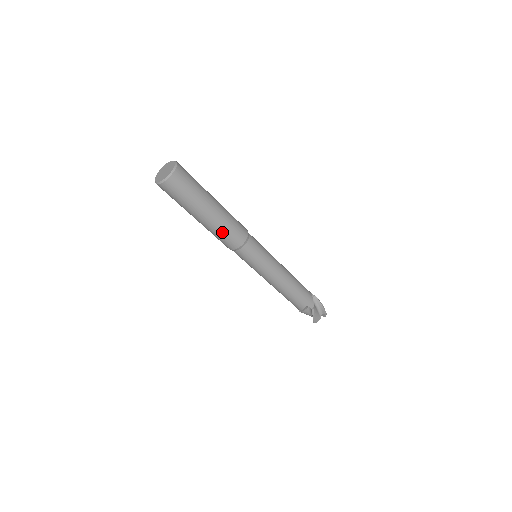
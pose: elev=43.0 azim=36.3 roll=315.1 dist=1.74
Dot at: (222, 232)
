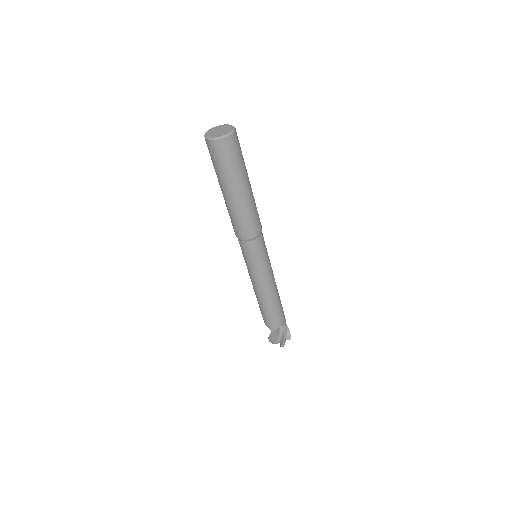
Dot at: (251, 213)
